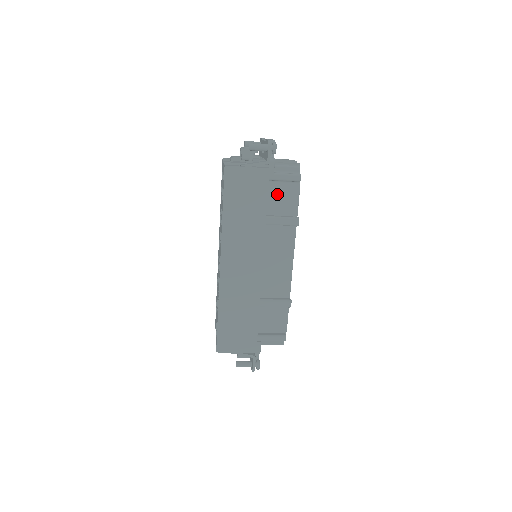
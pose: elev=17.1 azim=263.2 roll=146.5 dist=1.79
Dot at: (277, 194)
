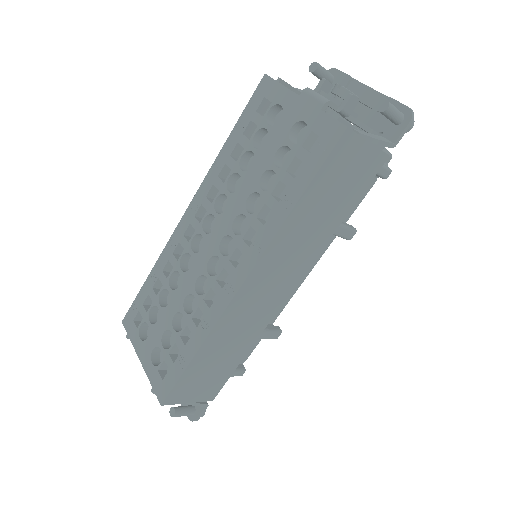
Dot at: occluded
